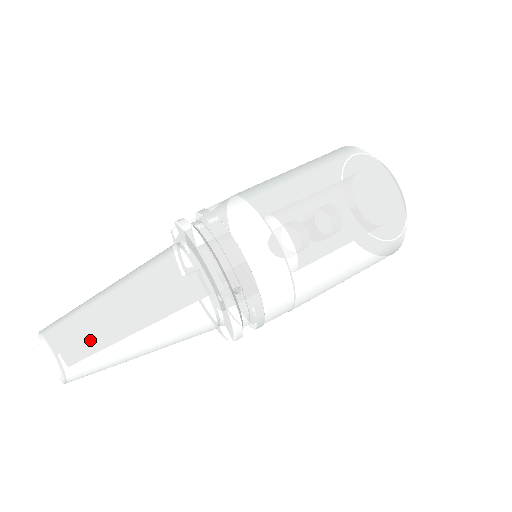
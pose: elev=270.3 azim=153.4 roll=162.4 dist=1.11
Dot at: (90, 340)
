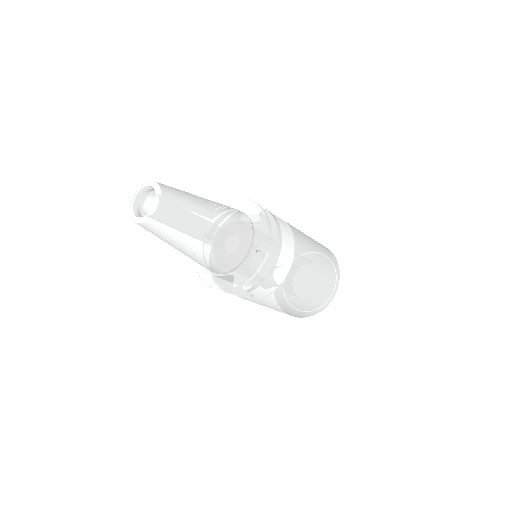
Dot at: (187, 210)
